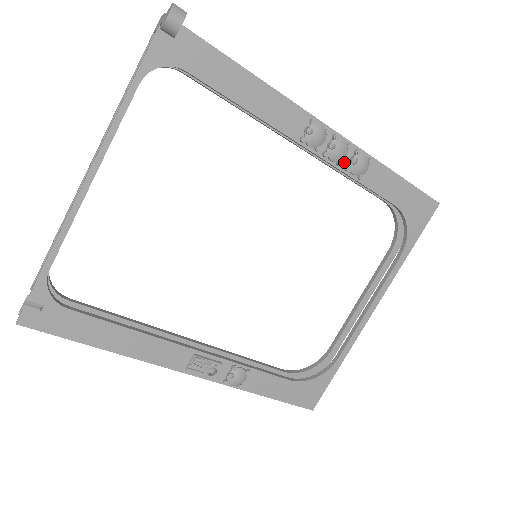
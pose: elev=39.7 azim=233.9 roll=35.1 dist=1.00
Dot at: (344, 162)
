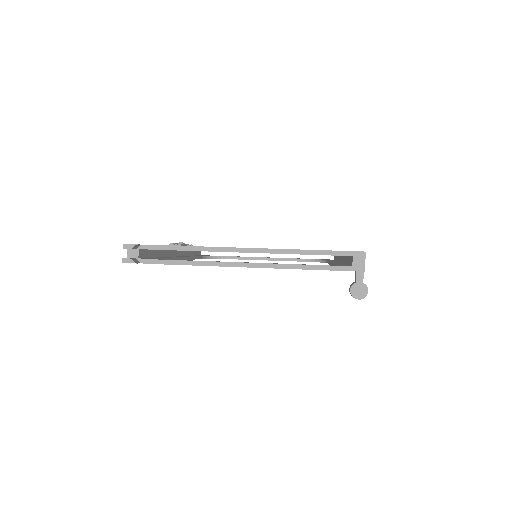
Dot at: occluded
